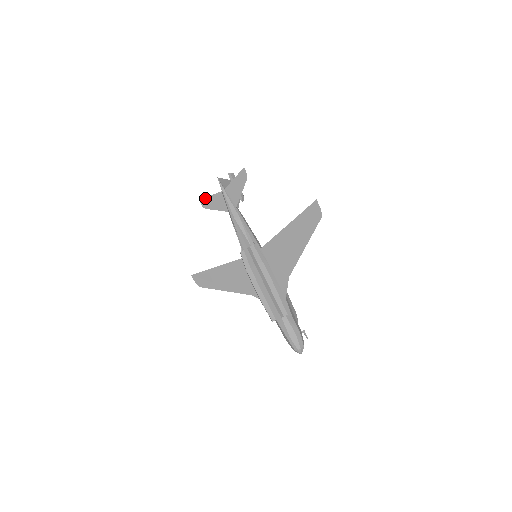
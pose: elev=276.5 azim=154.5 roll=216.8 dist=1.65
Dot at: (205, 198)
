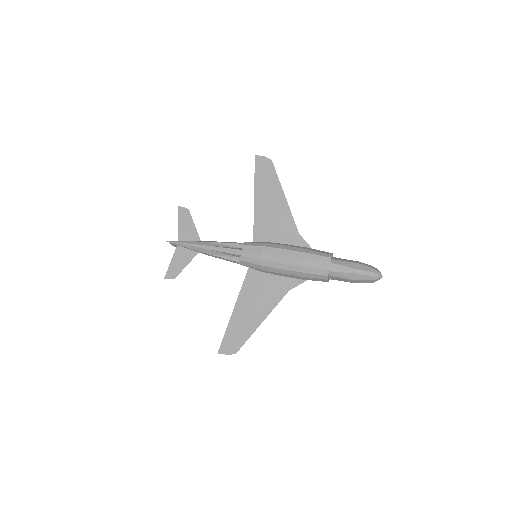
Dot at: (167, 270)
